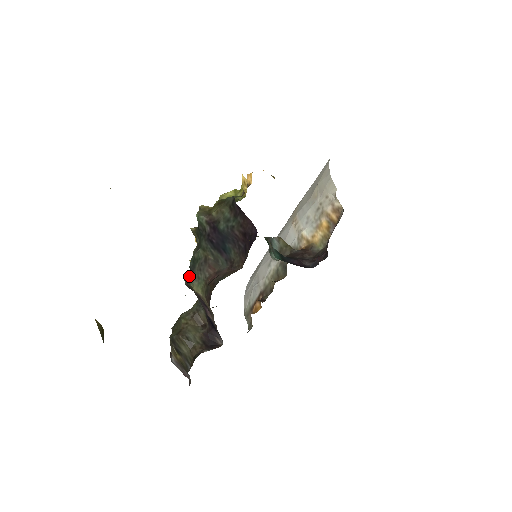
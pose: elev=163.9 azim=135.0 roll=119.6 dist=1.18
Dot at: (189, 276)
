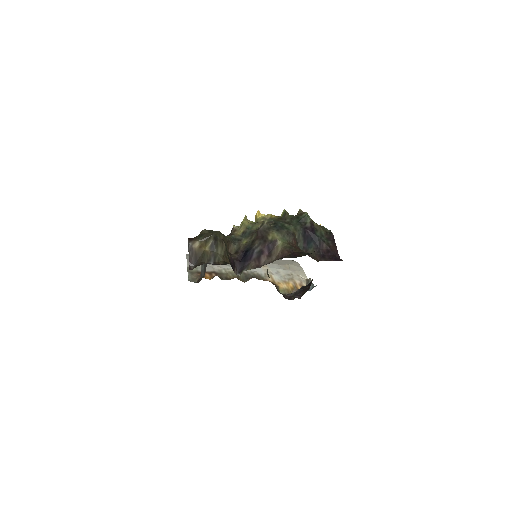
Dot at: (273, 227)
